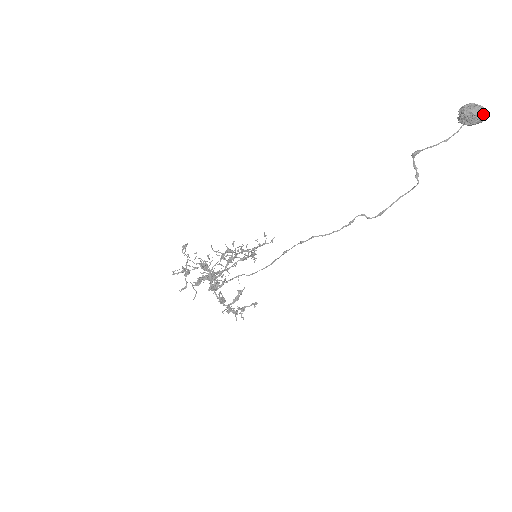
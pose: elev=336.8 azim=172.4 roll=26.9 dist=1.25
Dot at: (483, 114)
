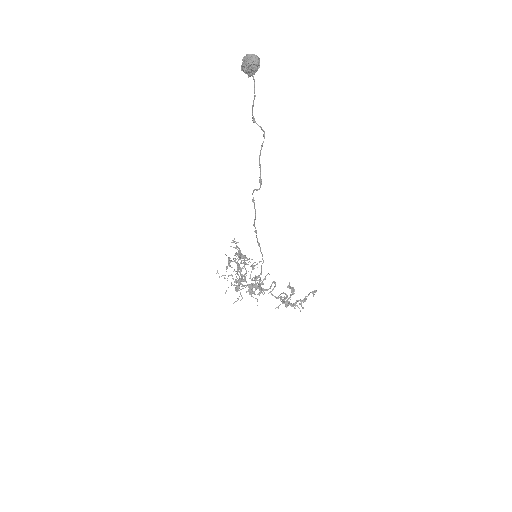
Dot at: (250, 59)
